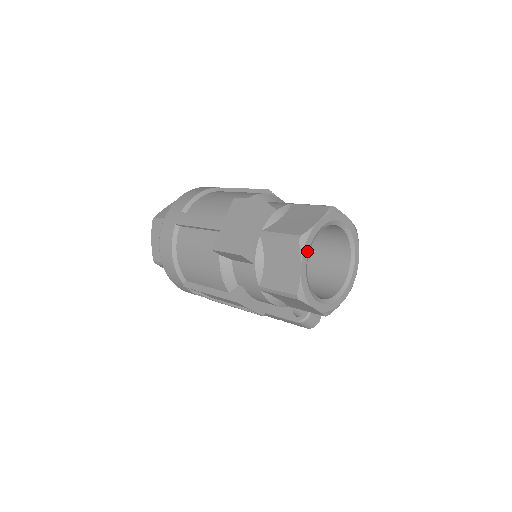
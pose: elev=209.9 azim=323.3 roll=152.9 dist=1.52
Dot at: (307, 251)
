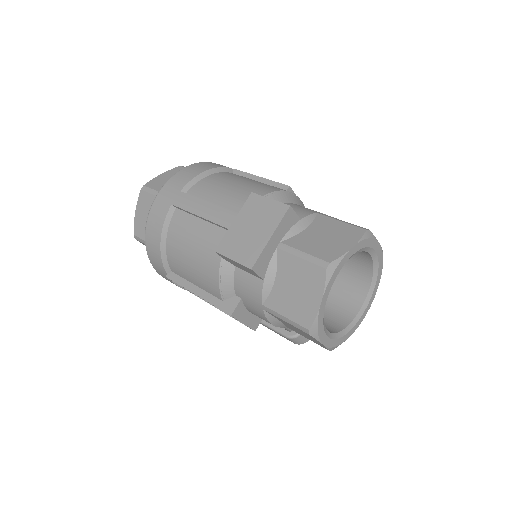
Dot at: (332, 281)
